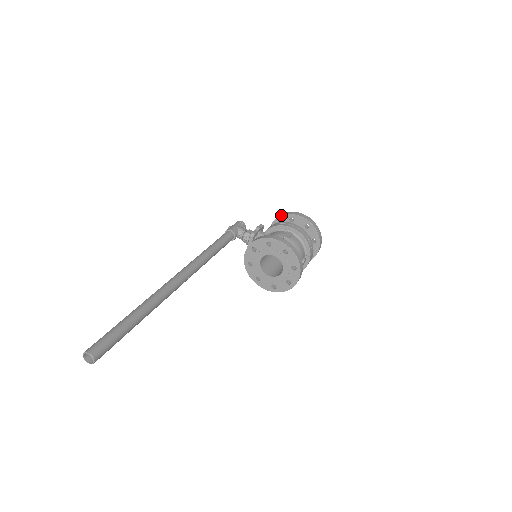
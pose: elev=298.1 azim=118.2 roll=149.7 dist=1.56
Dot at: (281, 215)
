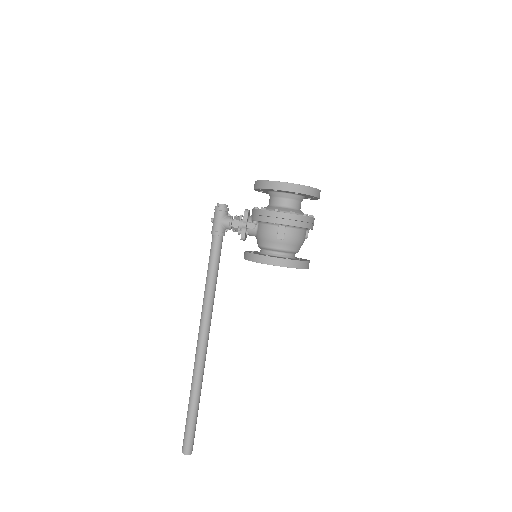
Dot at: (262, 188)
